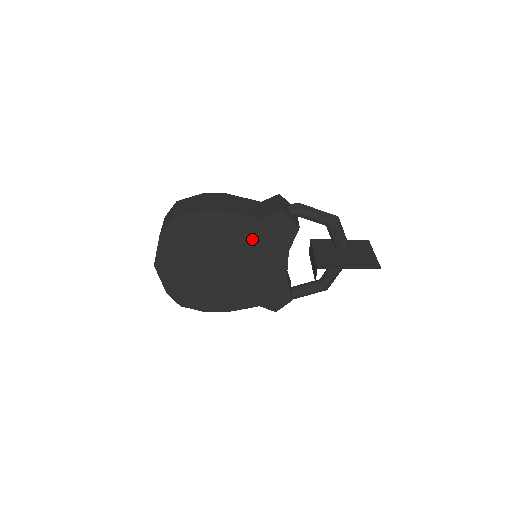
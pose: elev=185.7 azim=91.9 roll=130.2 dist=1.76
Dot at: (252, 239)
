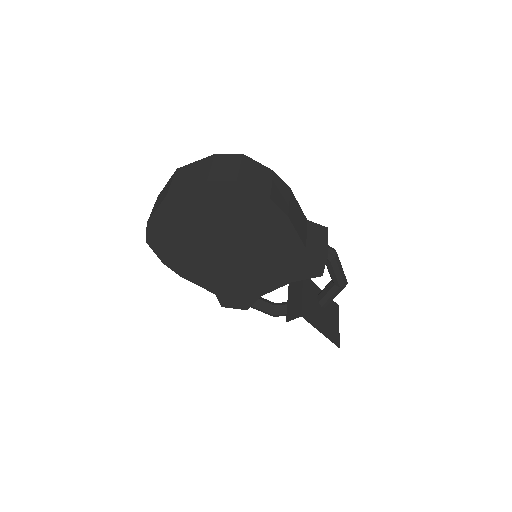
Dot at: (278, 252)
